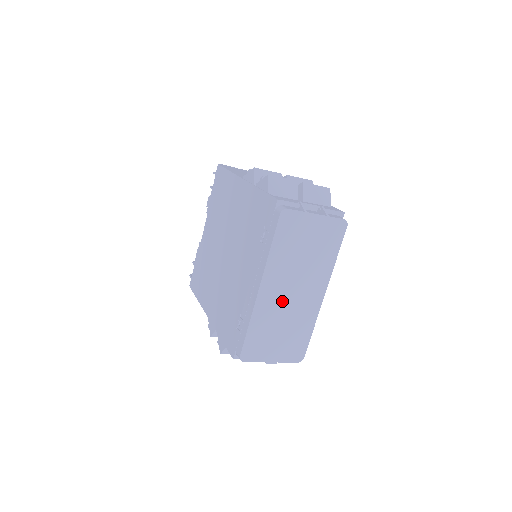
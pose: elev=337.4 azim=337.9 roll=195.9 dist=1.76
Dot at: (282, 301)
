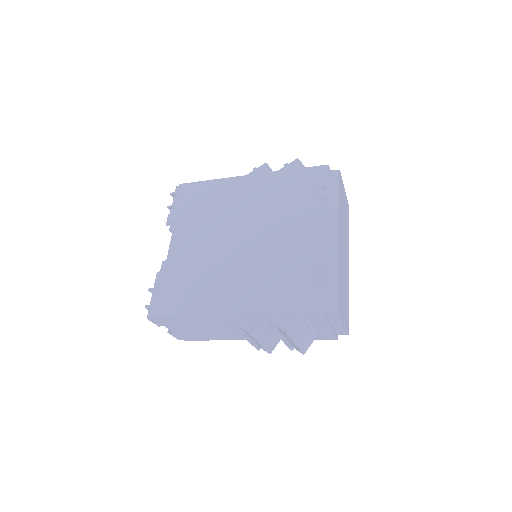
Dot at: (342, 256)
